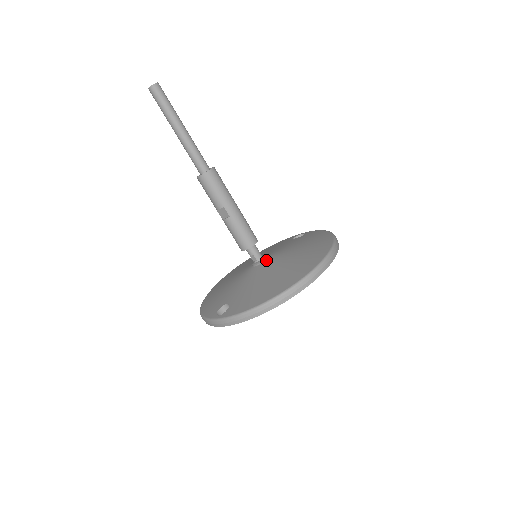
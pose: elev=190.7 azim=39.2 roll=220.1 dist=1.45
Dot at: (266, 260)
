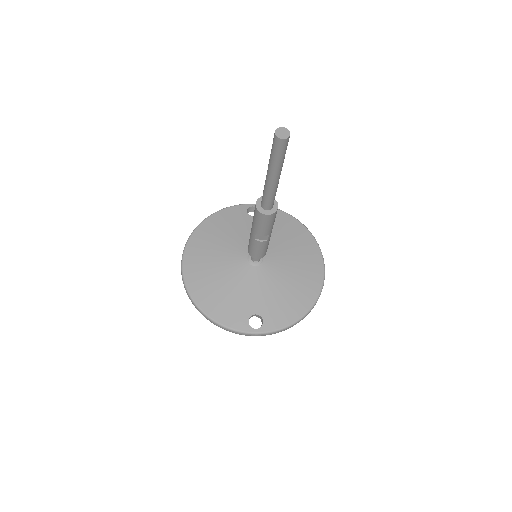
Dot at: (265, 259)
